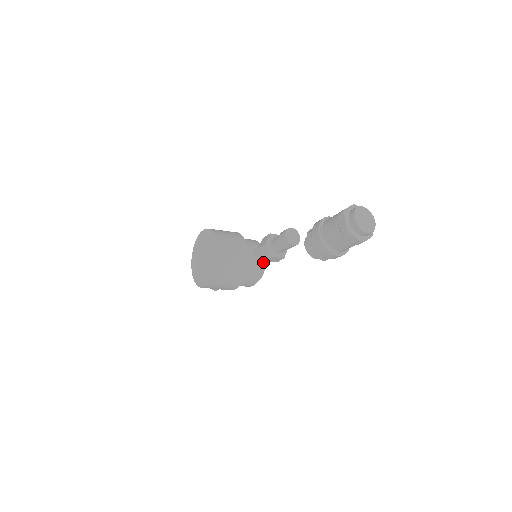
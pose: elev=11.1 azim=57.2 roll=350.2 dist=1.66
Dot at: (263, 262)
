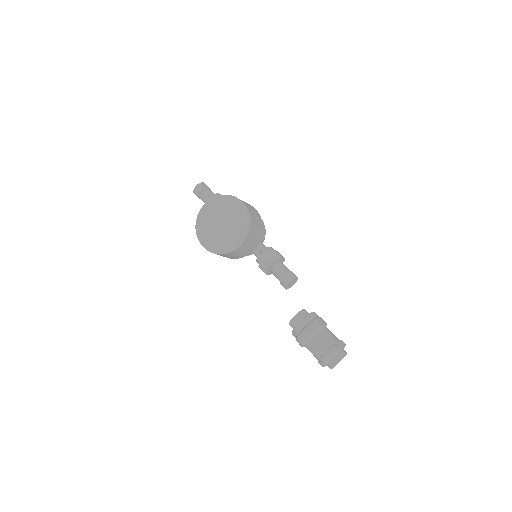
Dot at: occluded
